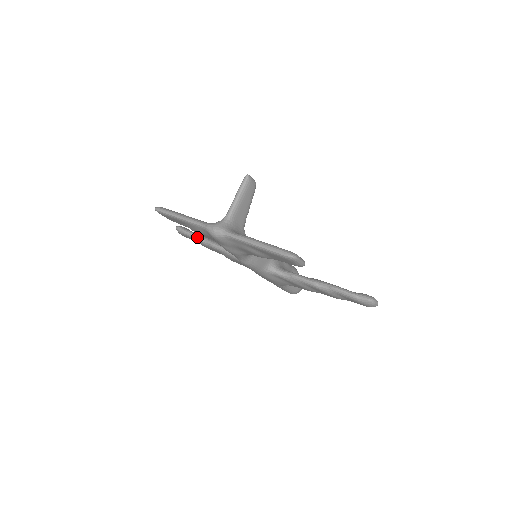
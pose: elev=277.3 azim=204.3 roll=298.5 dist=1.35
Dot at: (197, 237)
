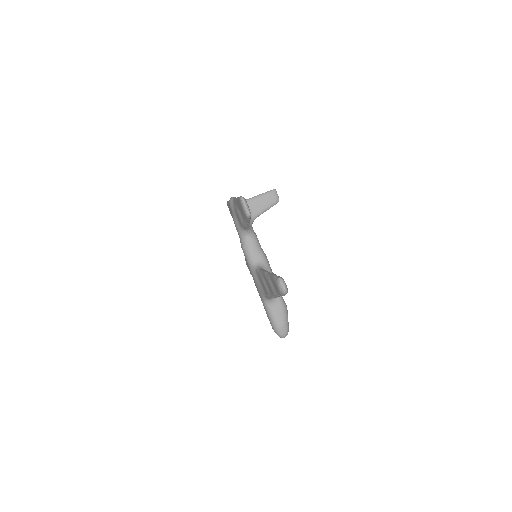
Dot at: occluded
